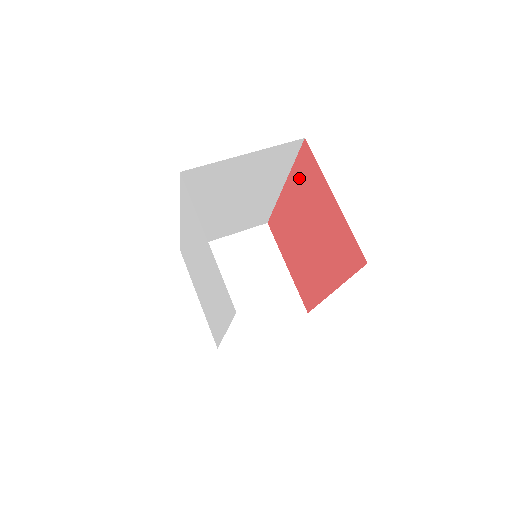
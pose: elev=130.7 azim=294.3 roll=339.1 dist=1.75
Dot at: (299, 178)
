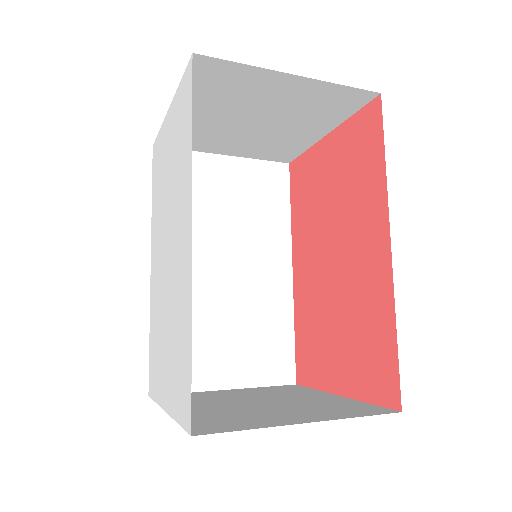
Dot at: (299, 210)
